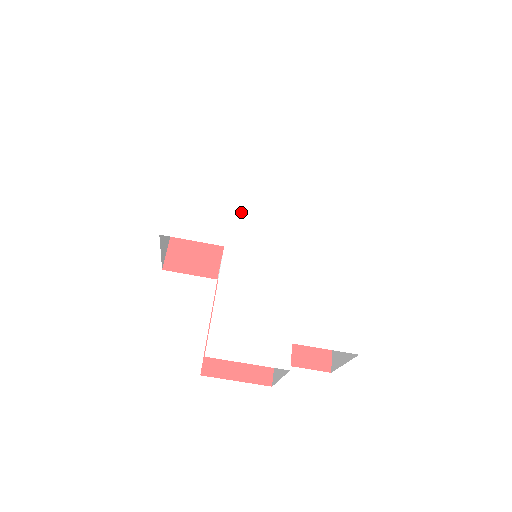
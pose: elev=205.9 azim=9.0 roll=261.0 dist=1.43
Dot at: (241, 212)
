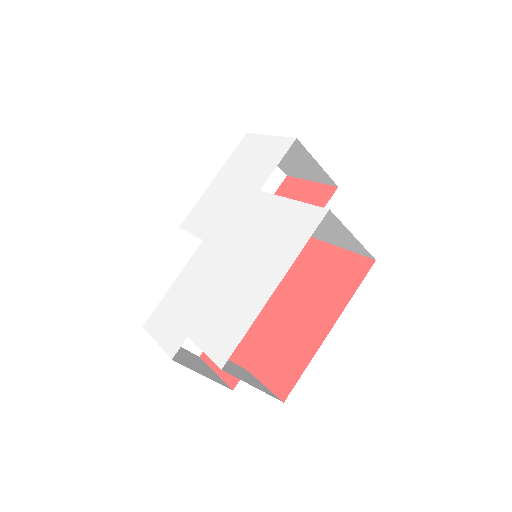
Dot at: (231, 210)
